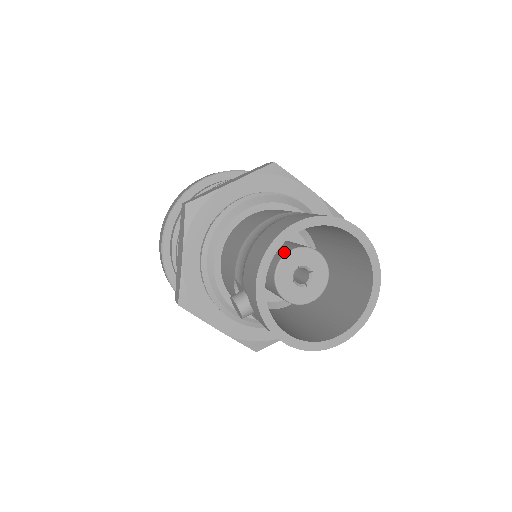
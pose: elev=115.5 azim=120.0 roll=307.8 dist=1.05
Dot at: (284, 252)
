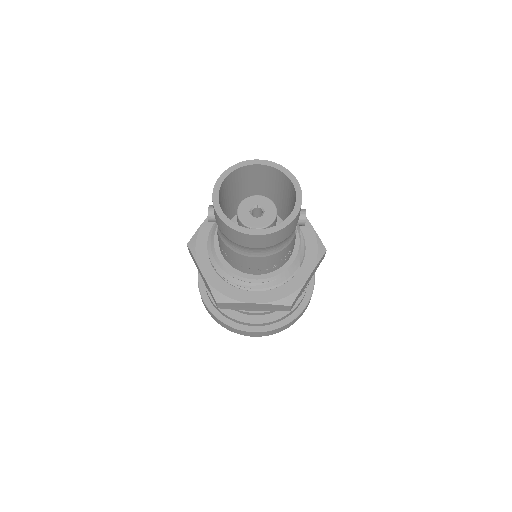
Dot at: (254, 196)
